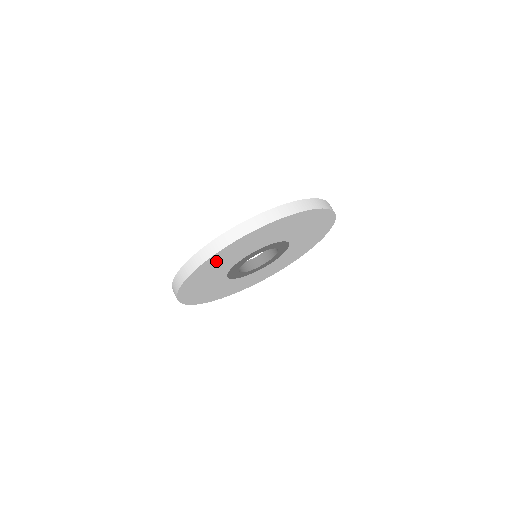
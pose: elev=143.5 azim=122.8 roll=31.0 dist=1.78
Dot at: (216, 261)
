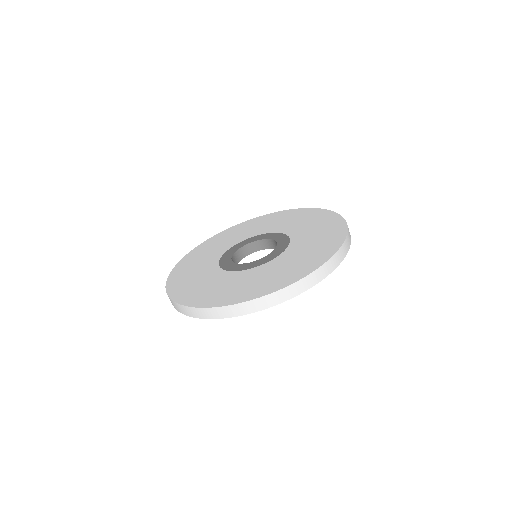
Dot at: occluded
